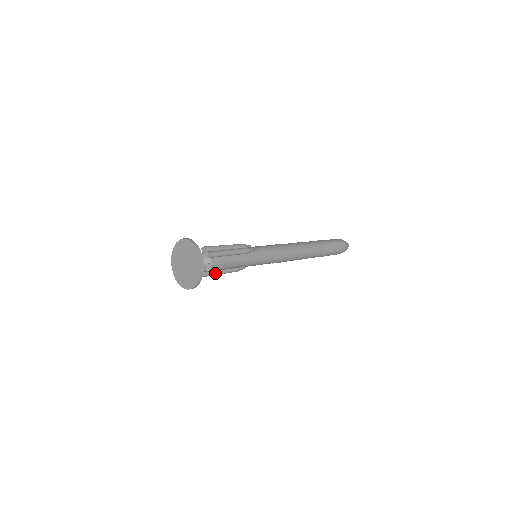
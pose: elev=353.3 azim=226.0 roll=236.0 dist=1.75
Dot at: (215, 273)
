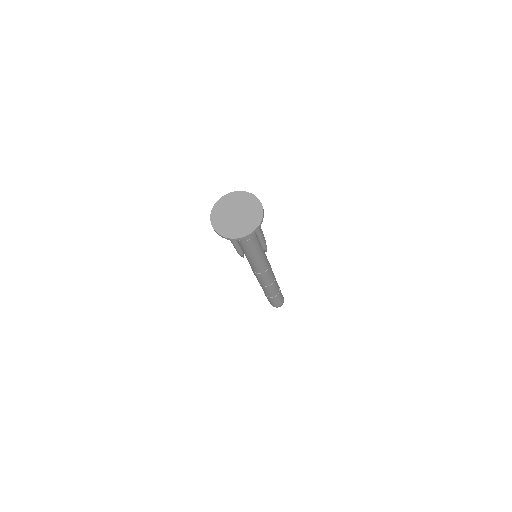
Dot at: (235, 241)
